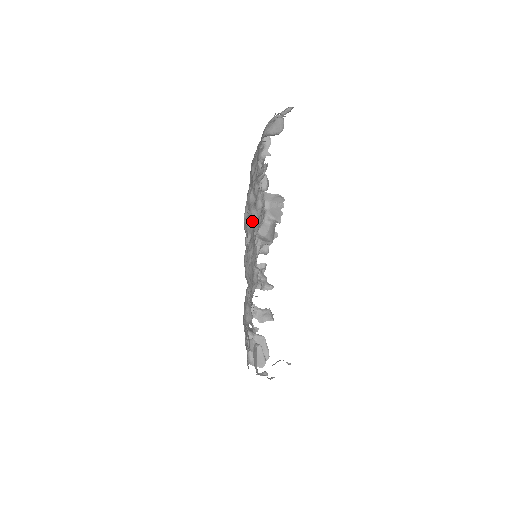
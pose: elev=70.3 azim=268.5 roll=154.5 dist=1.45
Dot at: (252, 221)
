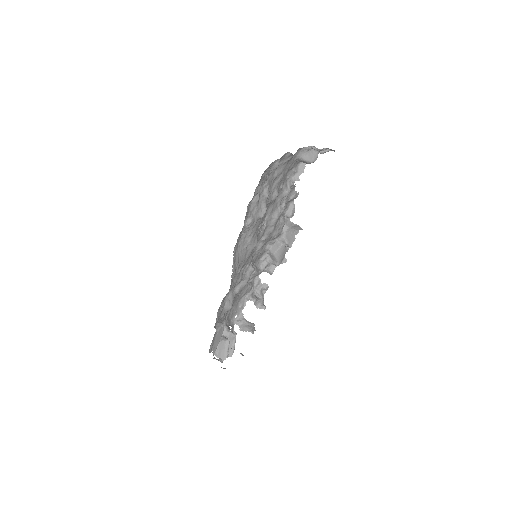
Dot at: (259, 212)
